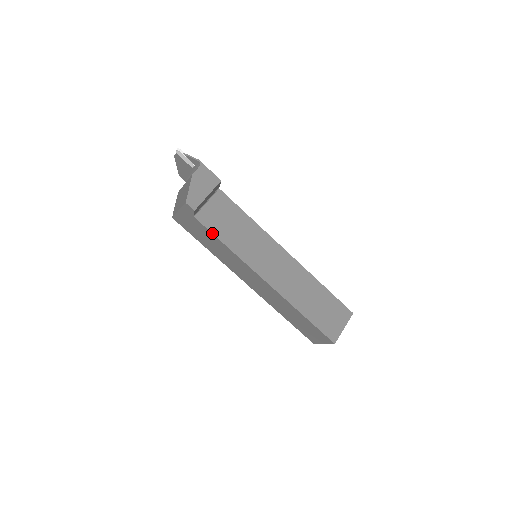
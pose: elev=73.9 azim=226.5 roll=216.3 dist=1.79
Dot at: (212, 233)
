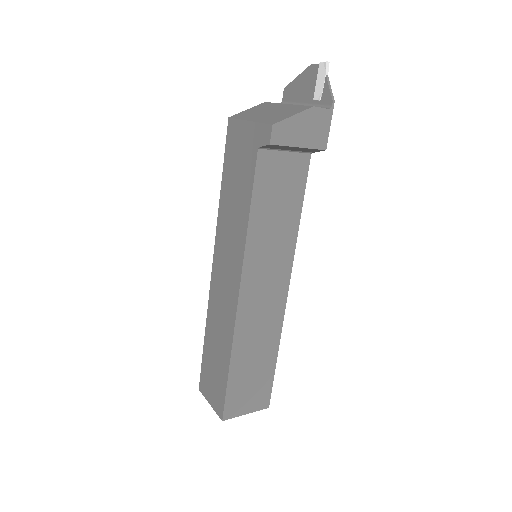
Dot at: (253, 187)
